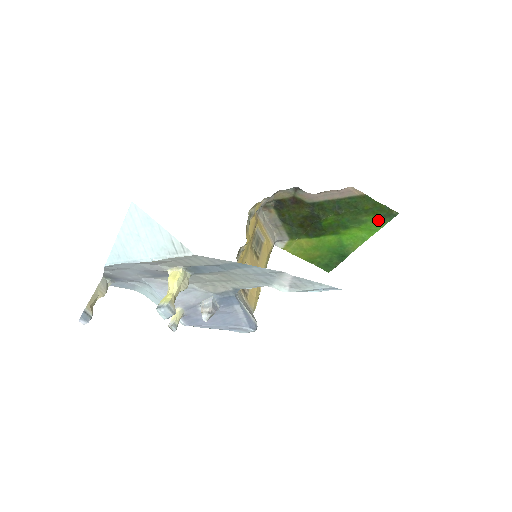
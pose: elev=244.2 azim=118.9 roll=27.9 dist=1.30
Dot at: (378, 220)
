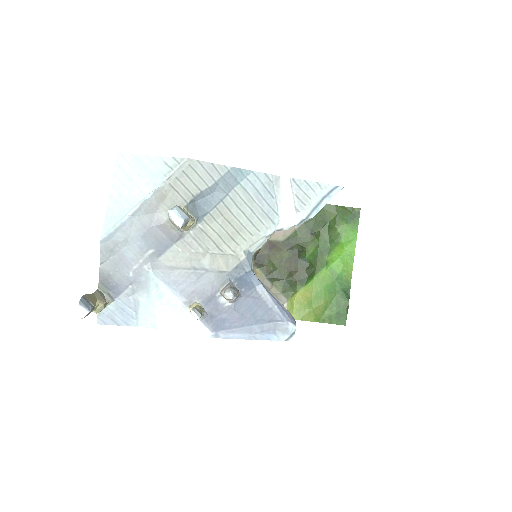
Dot at: (349, 226)
